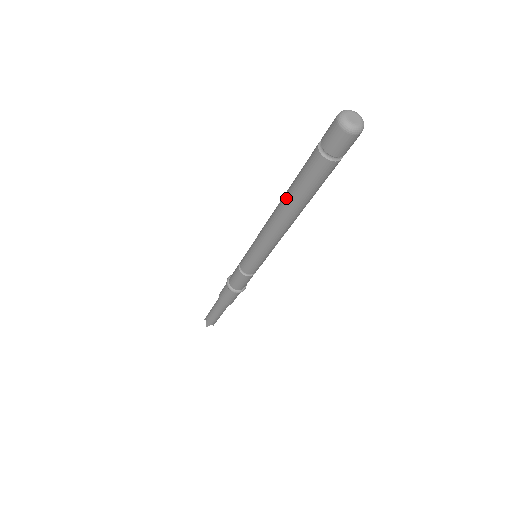
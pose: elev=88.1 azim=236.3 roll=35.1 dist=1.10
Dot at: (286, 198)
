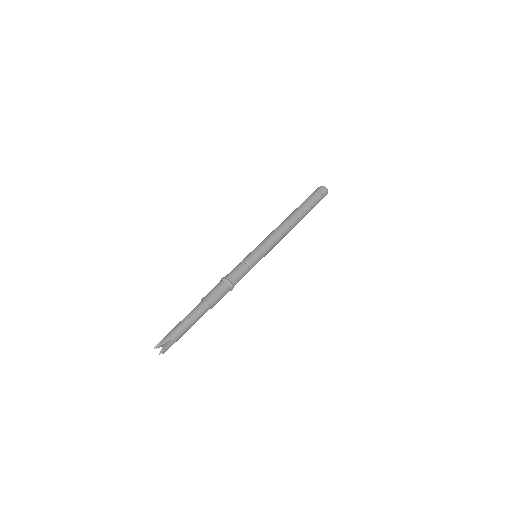
Dot at: (291, 213)
